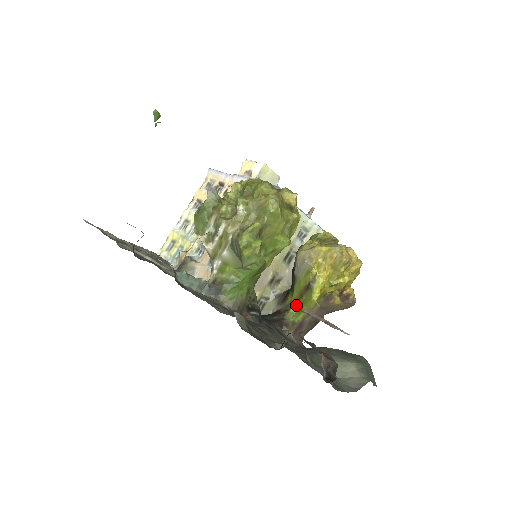
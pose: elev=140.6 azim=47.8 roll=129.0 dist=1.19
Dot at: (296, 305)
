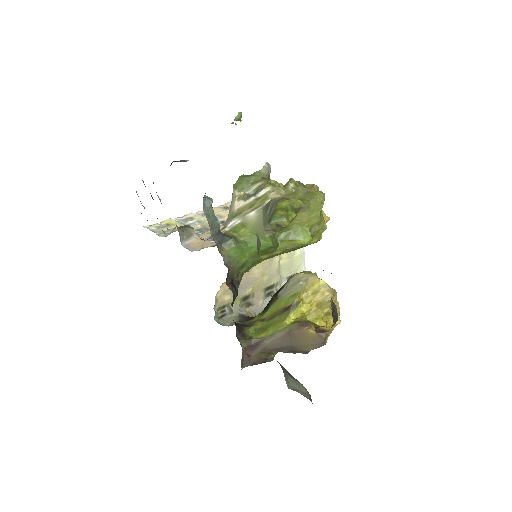
Dot at: (262, 324)
